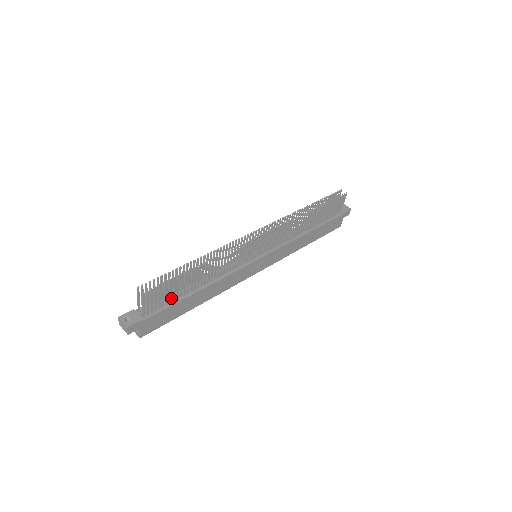
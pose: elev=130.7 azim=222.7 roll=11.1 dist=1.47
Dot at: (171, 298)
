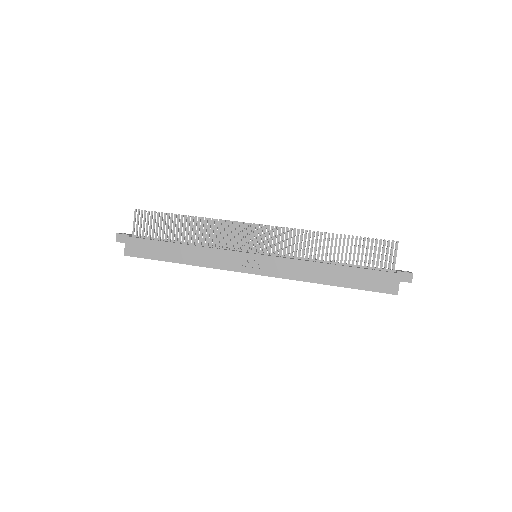
Dot at: (157, 235)
